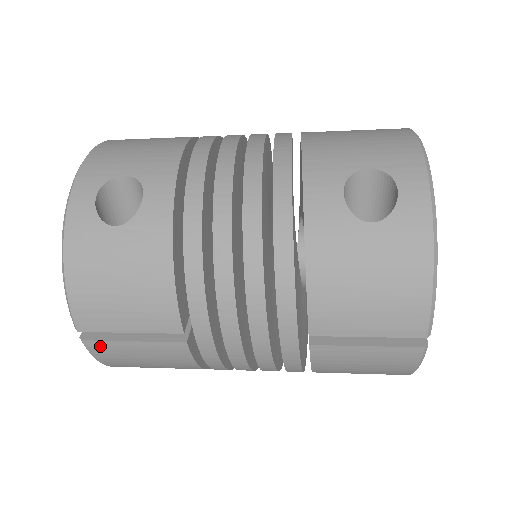
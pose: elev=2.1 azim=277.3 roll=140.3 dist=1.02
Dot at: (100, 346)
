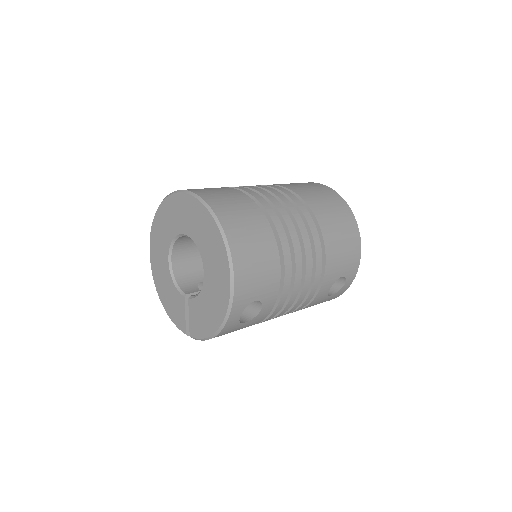
Dot at: occluded
